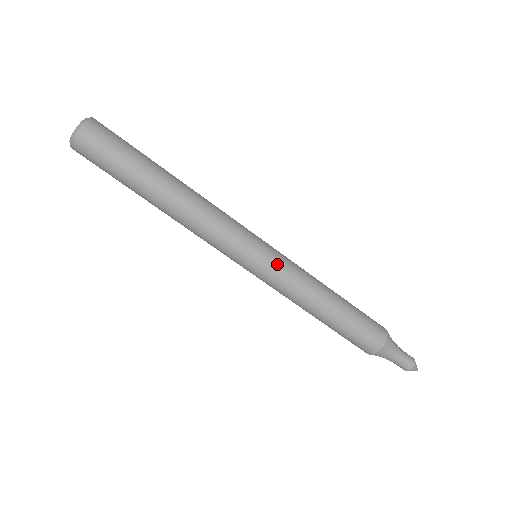
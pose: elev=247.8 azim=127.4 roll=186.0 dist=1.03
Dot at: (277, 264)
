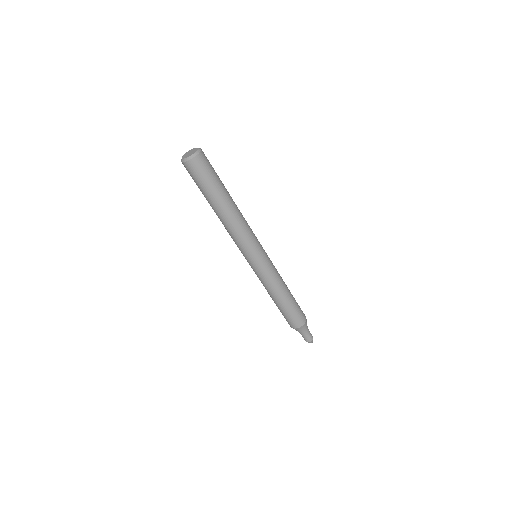
Dot at: (270, 260)
